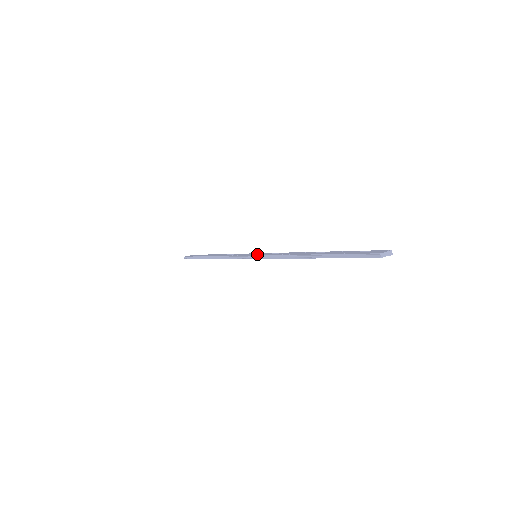
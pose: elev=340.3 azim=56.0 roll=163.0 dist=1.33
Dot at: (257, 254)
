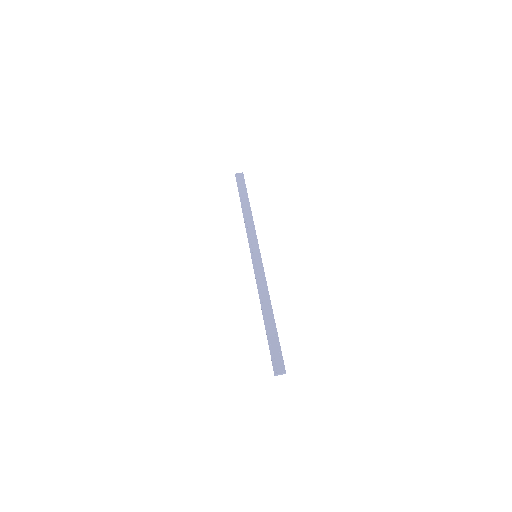
Dot at: (256, 257)
